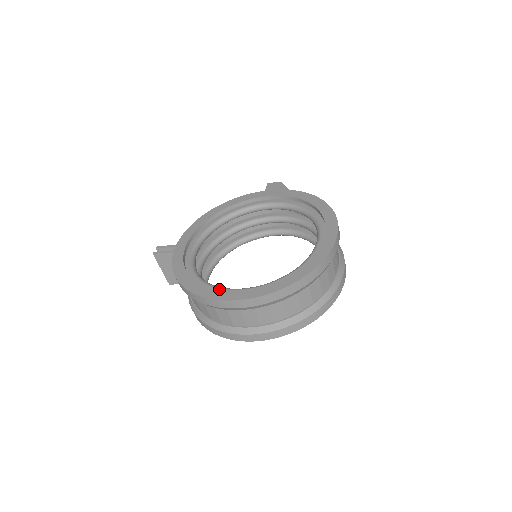
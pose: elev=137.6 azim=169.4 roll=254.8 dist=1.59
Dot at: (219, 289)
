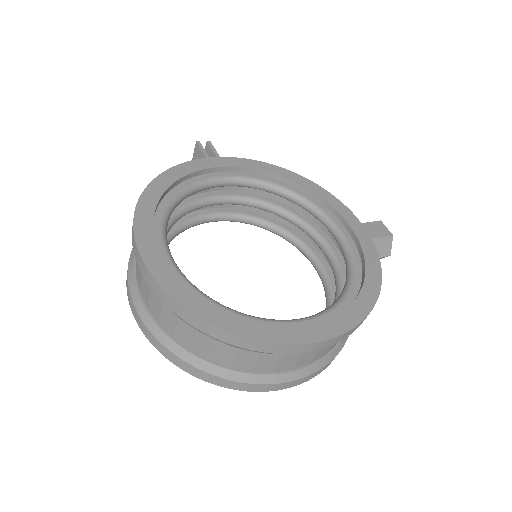
Dot at: (159, 229)
